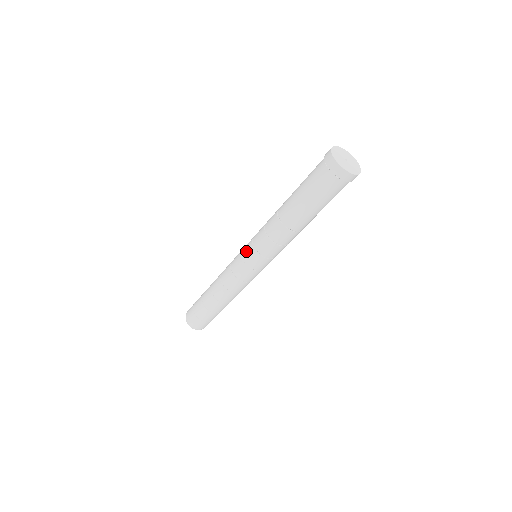
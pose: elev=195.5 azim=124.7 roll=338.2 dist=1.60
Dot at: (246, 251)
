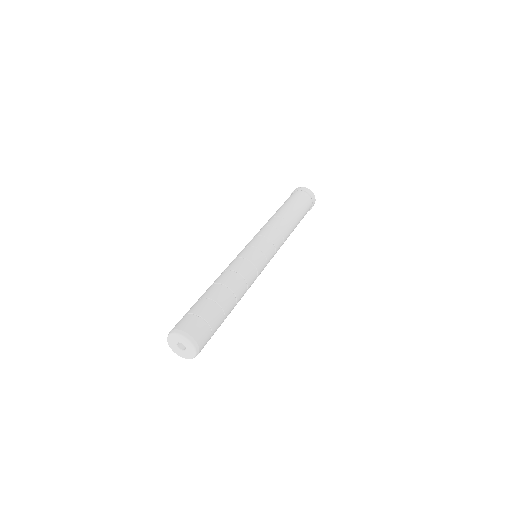
Dot at: (256, 241)
